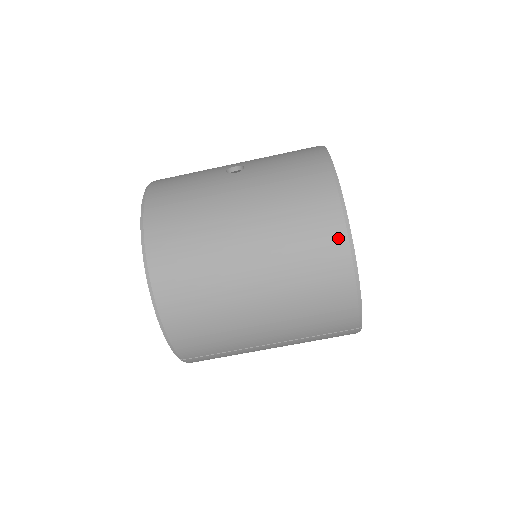
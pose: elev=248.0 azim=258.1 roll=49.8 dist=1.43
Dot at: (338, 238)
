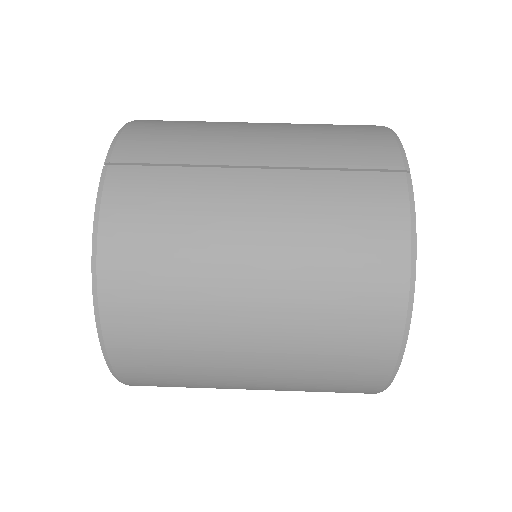
Dot at: occluded
